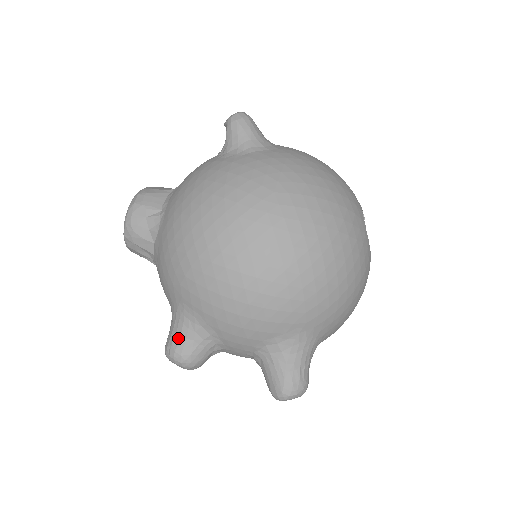
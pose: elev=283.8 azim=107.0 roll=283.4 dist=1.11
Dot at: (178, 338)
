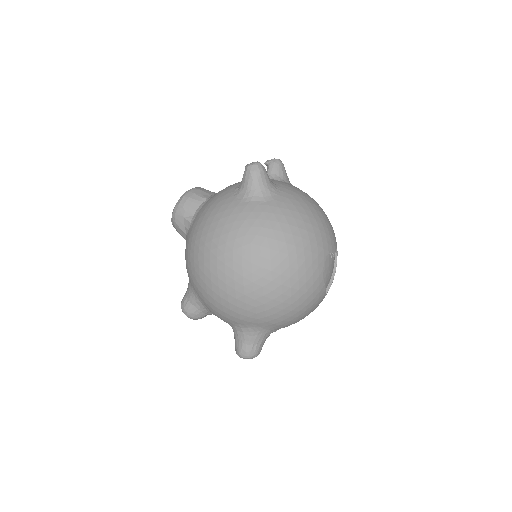
Dot at: (187, 301)
